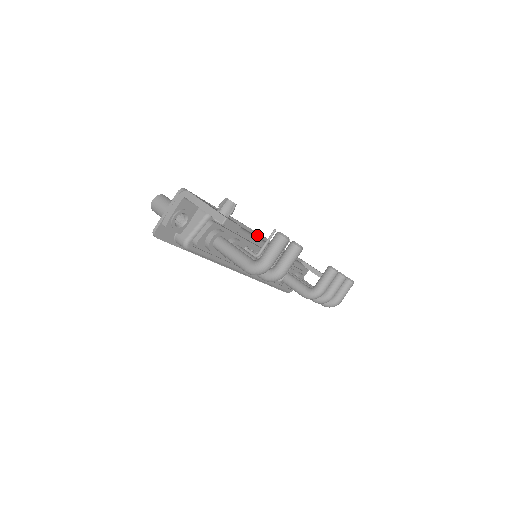
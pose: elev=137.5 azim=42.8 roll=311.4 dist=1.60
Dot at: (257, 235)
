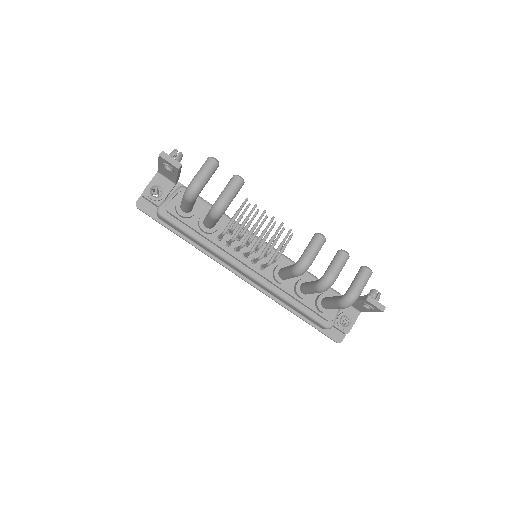
Dot at: occluded
